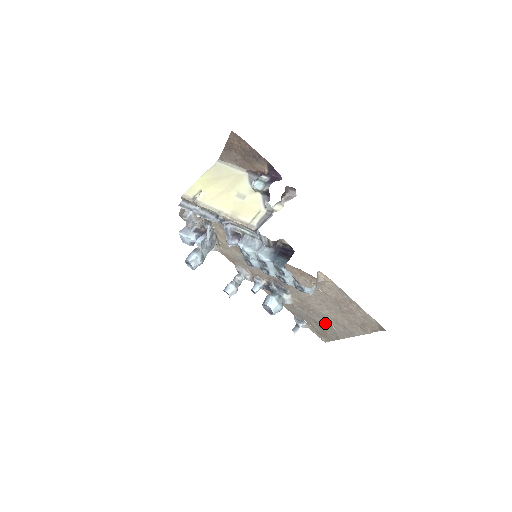
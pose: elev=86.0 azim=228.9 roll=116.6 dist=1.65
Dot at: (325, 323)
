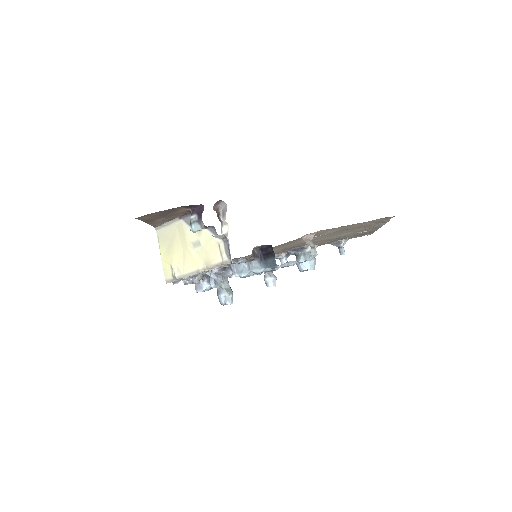
Dot at: (354, 234)
